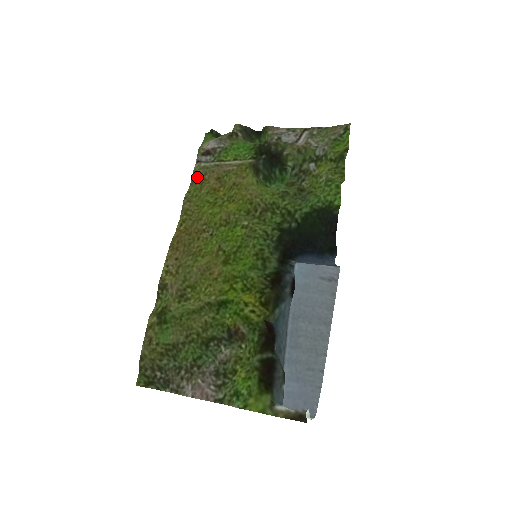
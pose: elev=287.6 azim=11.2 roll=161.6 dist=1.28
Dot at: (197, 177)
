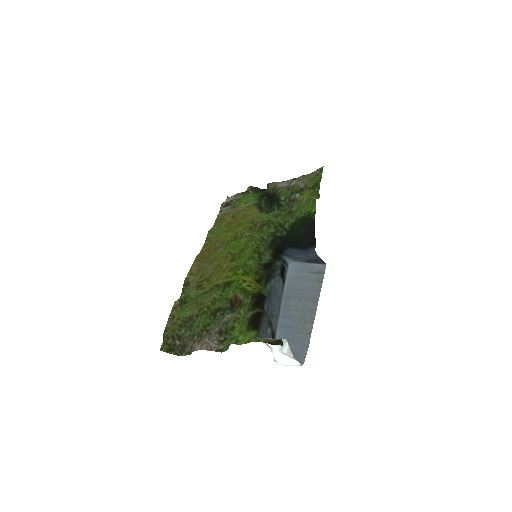
Dot at: (219, 219)
